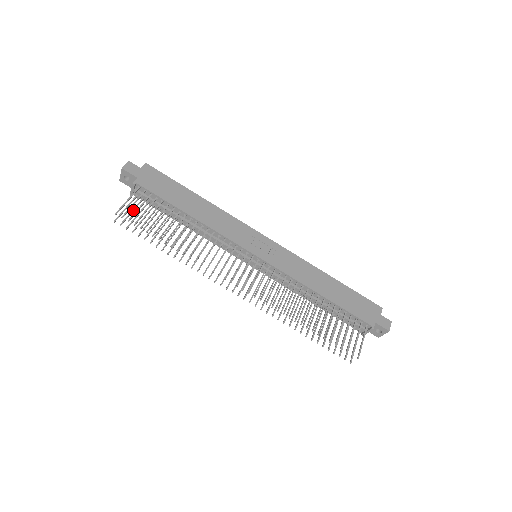
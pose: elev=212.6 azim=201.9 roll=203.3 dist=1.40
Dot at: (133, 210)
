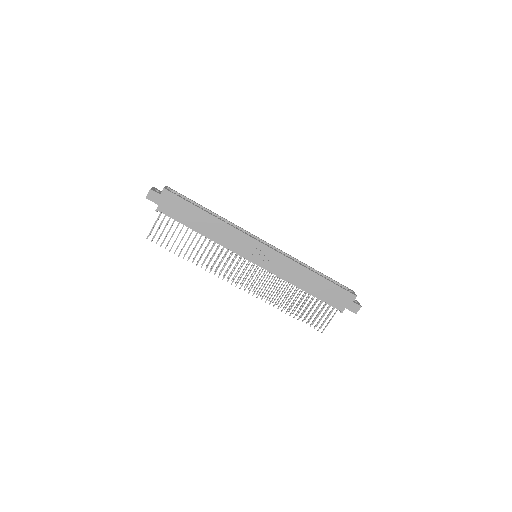
Dot at: (161, 224)
